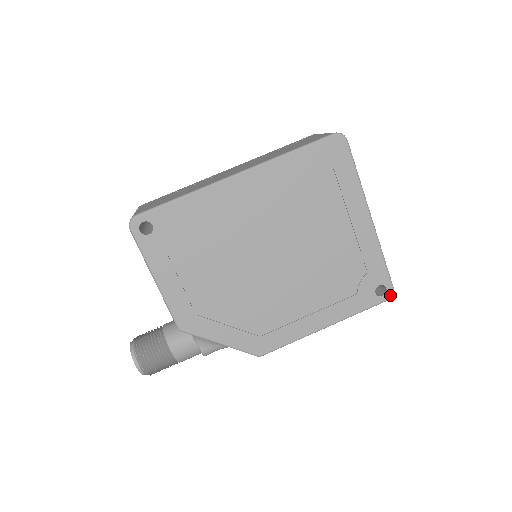
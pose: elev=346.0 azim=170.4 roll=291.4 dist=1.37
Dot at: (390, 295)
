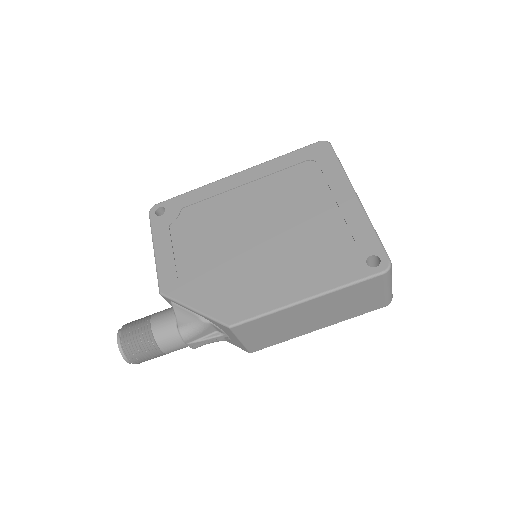
Dot at: (386, 266)
